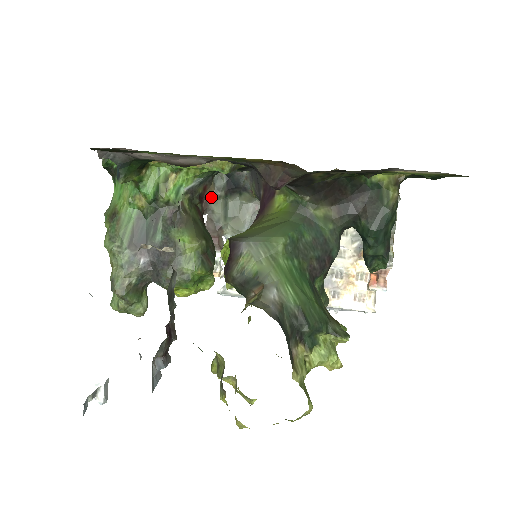
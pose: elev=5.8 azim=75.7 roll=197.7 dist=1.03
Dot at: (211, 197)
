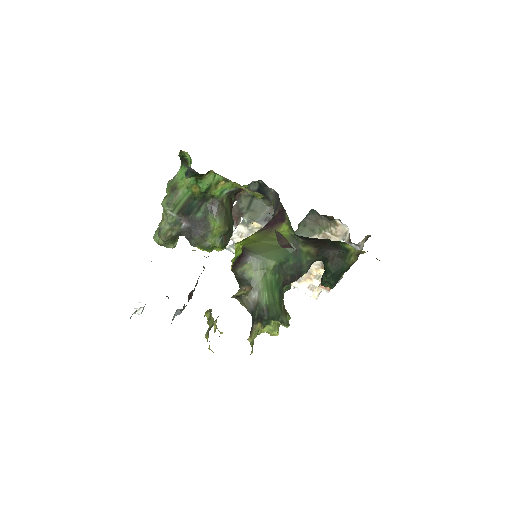
Dot at: (243, 193)
